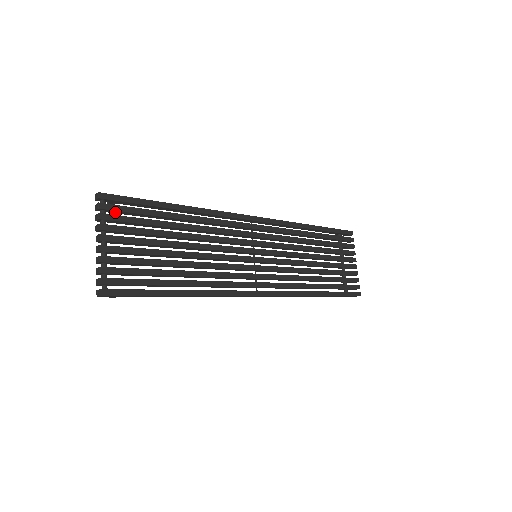
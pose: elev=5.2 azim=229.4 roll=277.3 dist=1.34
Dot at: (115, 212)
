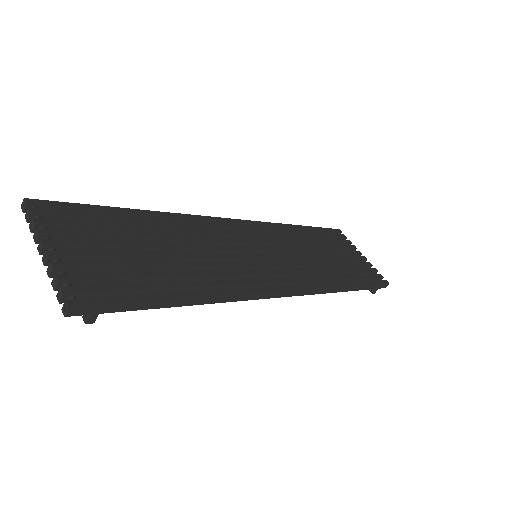
Dot at: occluded
